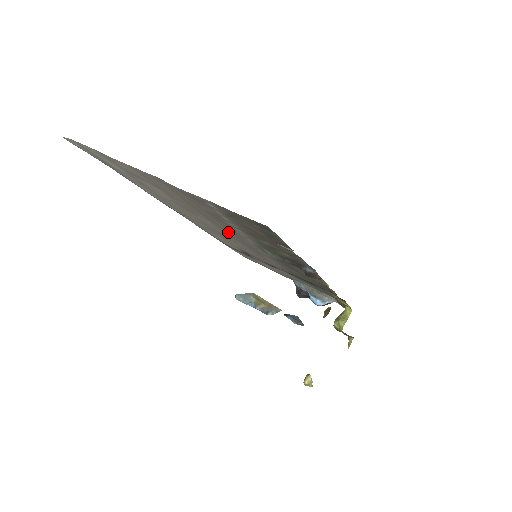
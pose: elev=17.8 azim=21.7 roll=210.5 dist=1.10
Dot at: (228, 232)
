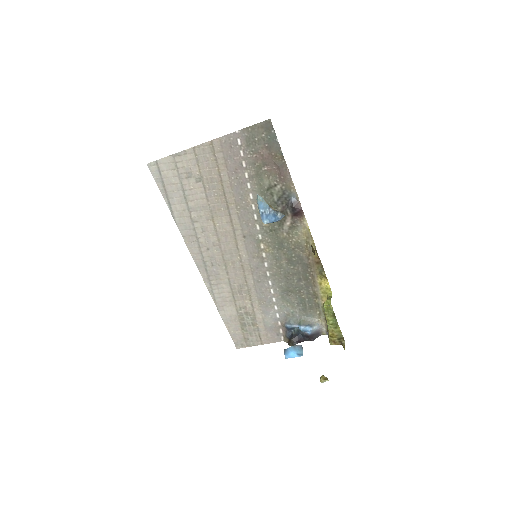
Dot at: (239, 219)
